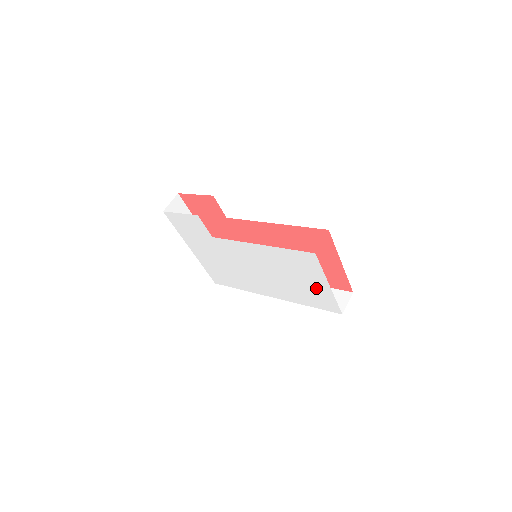
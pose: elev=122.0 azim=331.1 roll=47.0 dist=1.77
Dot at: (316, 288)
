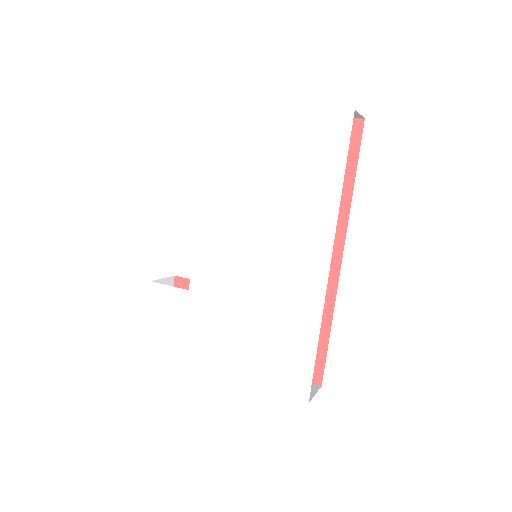
Dot at: (285, 138)
